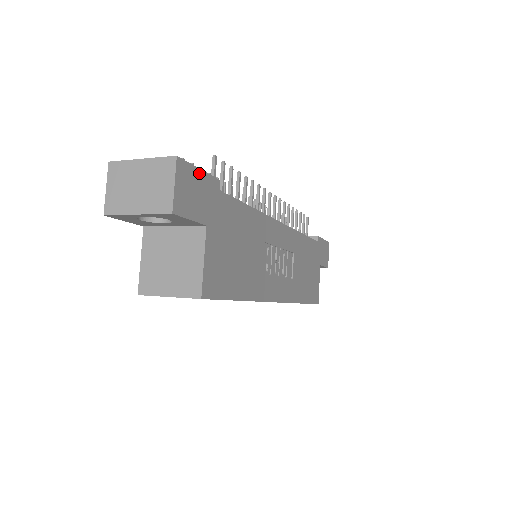
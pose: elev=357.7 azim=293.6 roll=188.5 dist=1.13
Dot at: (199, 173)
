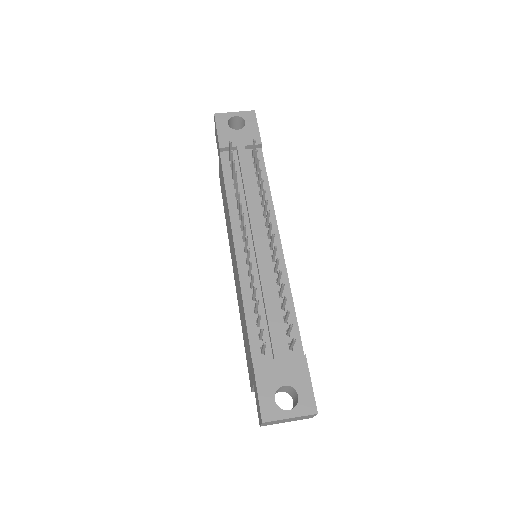
Dot at: (311, 385)
